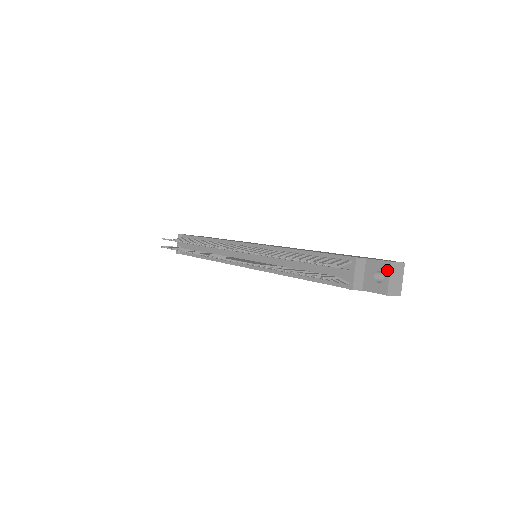
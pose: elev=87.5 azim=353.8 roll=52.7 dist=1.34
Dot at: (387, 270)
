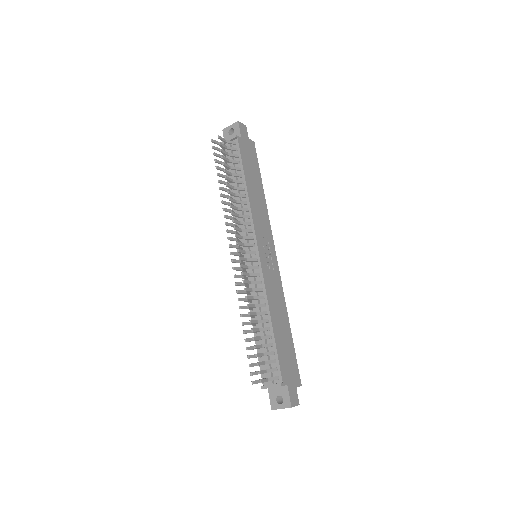
Dot at: (286, 406)
